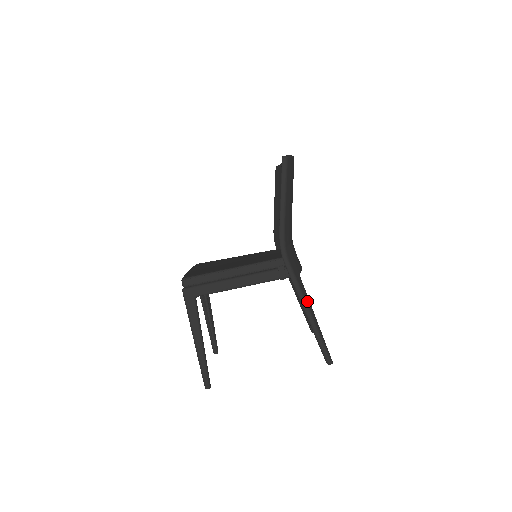
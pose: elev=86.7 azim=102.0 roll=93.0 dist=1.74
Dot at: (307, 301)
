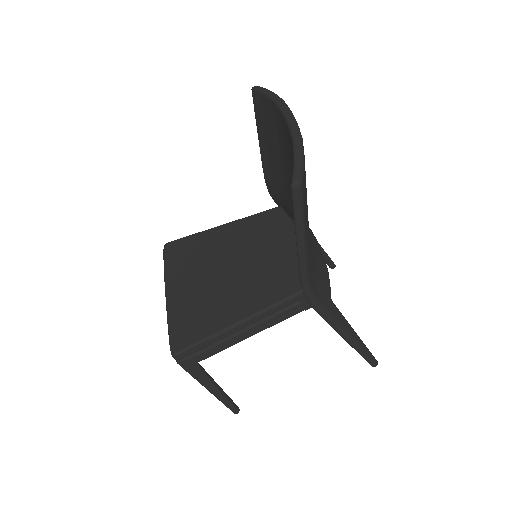
Dot at: (345, 327)
